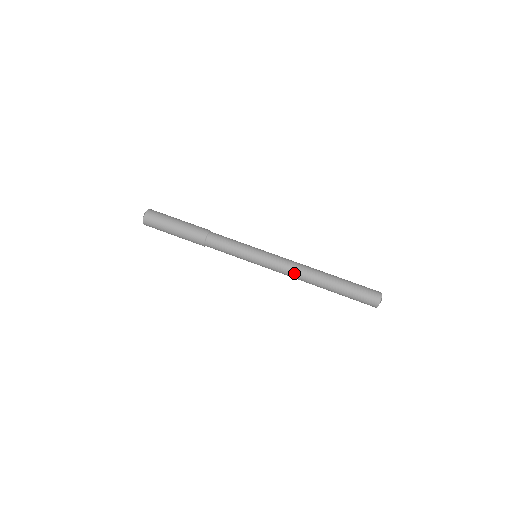
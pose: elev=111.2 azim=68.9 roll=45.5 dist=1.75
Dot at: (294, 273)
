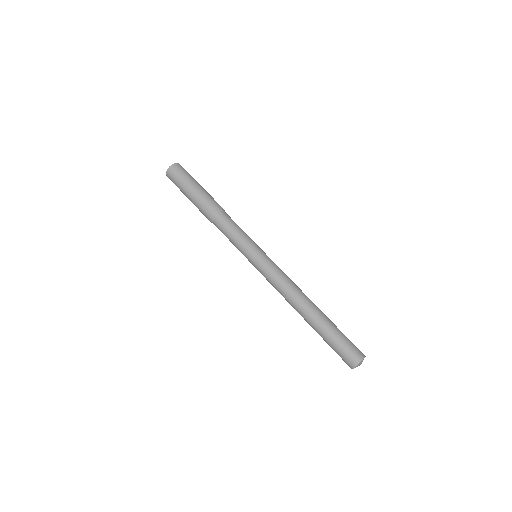
Dot at: (290, 285)
